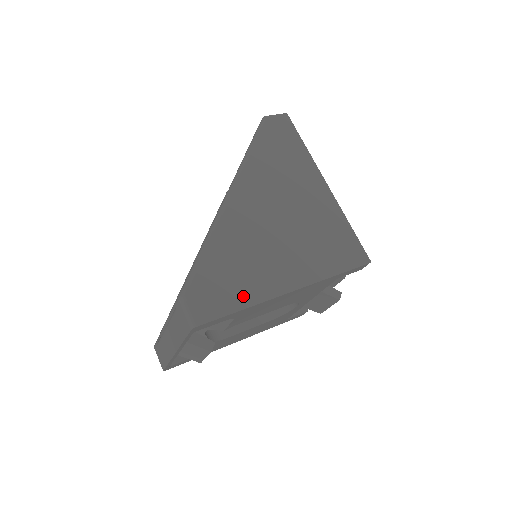
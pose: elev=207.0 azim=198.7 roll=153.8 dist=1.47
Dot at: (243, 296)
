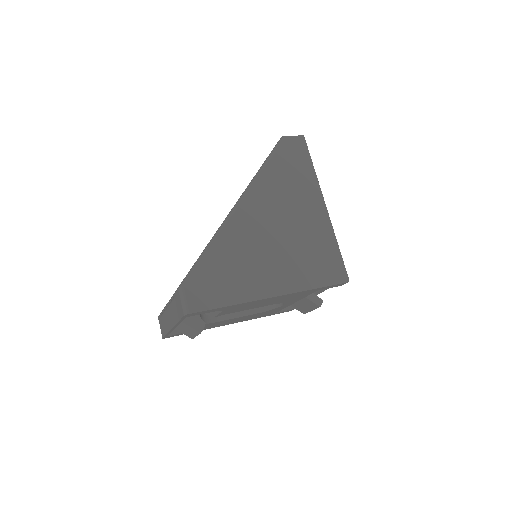
Dot at: (232, 295)
